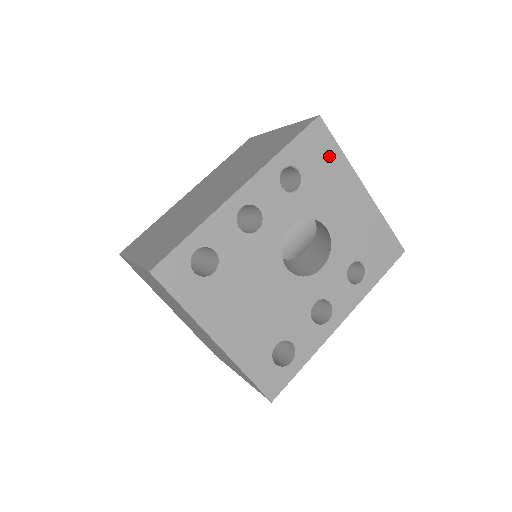
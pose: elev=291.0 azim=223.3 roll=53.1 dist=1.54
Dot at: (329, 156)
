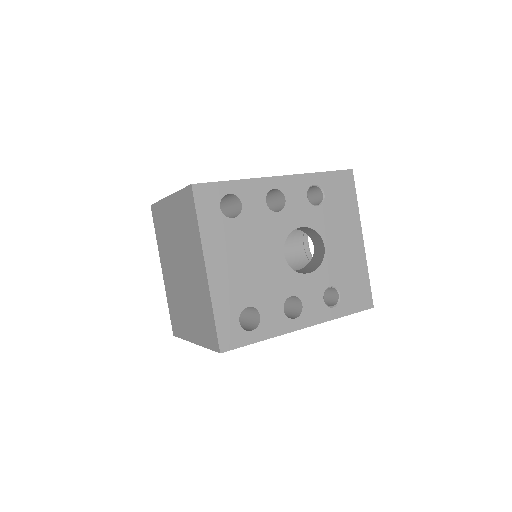
Dot at: (347, 199)
